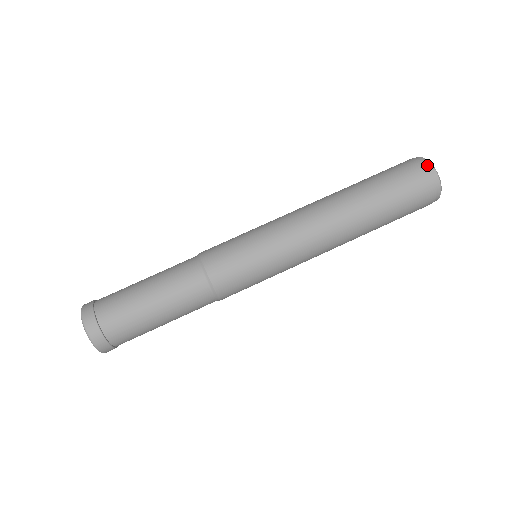
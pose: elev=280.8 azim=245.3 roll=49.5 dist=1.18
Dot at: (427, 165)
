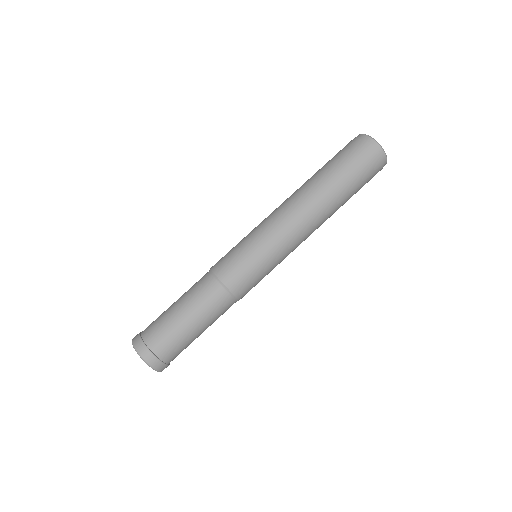
Dot at: (363, 137)
